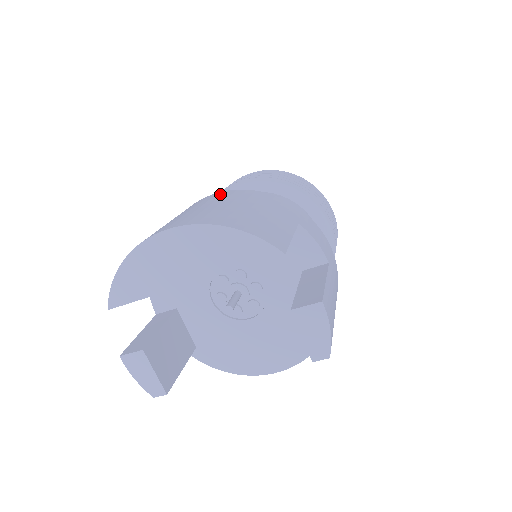
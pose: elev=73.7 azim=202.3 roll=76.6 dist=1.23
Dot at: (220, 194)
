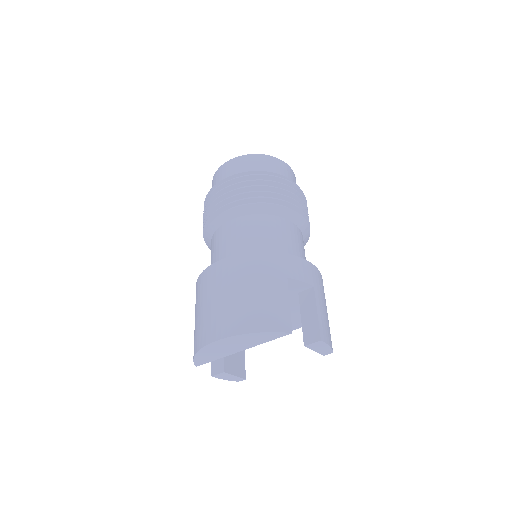
Dot at: (225, 267)
